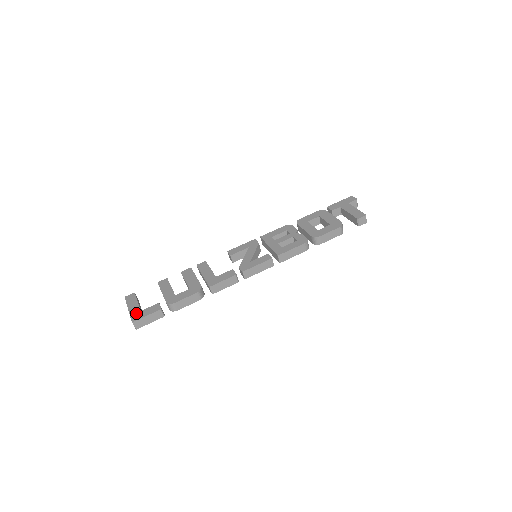
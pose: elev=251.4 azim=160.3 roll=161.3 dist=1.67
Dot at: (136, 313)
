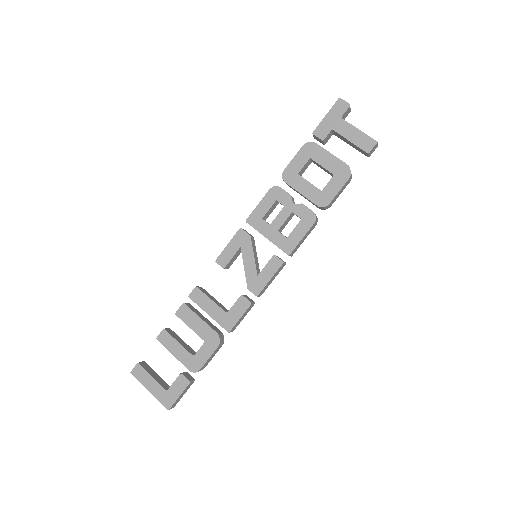
Dot at: (163, 396)
